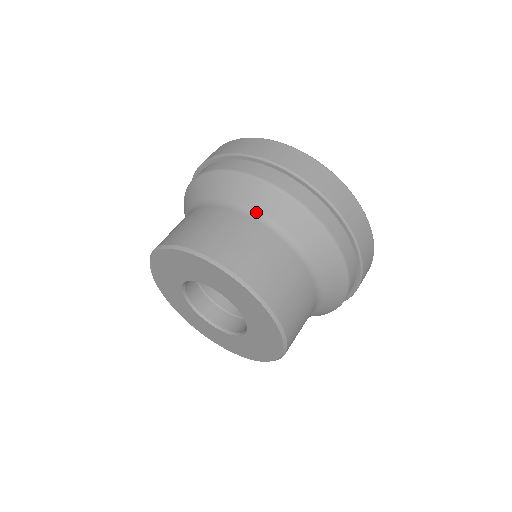
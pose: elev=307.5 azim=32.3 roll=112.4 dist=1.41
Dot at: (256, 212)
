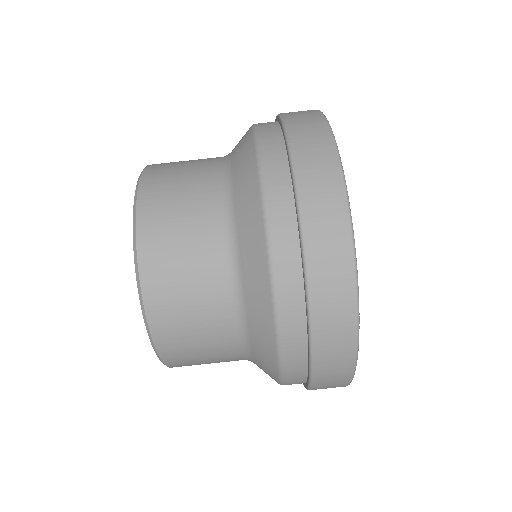
Dot at: (249, 354)
